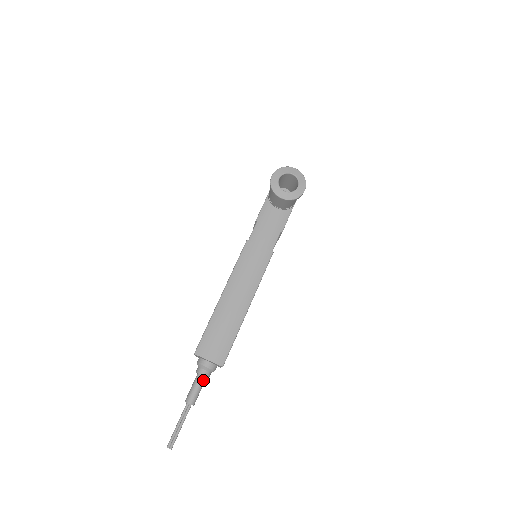
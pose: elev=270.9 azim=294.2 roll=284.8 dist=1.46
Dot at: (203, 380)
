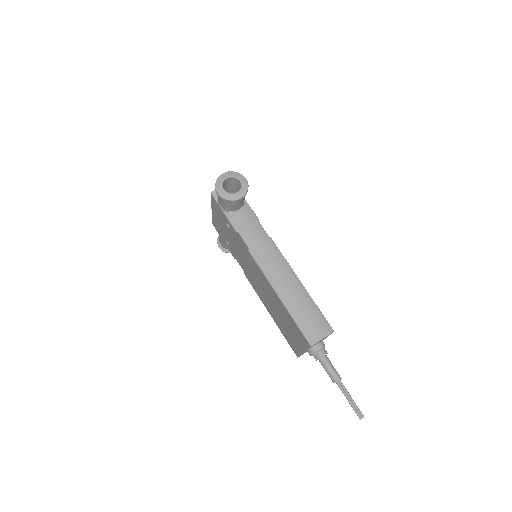
Dot at: (327, 358)
